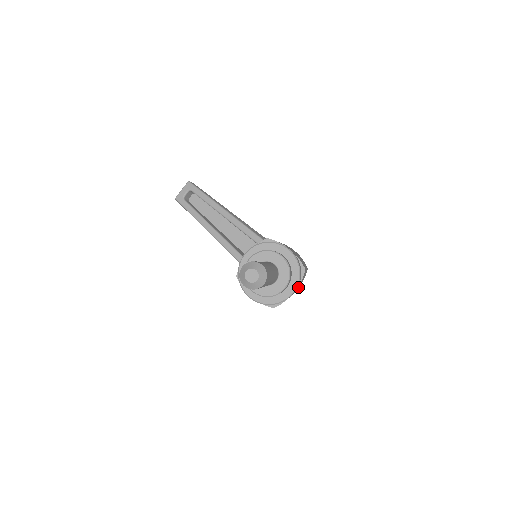
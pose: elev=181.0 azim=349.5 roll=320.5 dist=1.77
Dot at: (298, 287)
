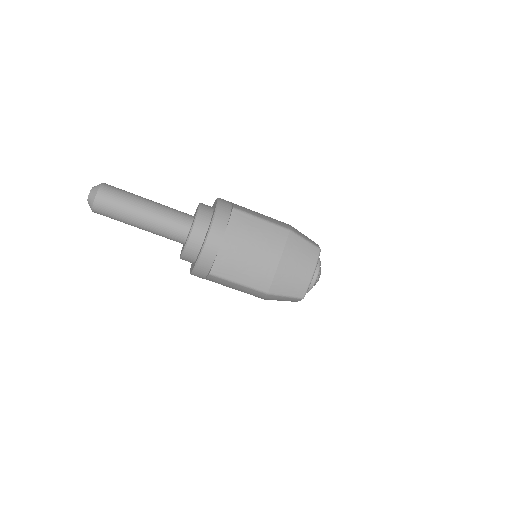
Dot at: (264, 250)
